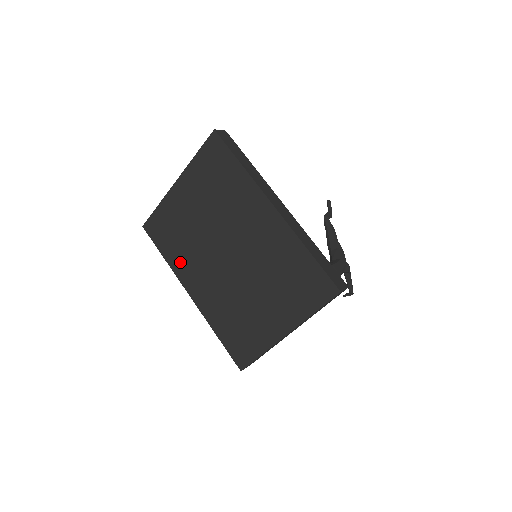
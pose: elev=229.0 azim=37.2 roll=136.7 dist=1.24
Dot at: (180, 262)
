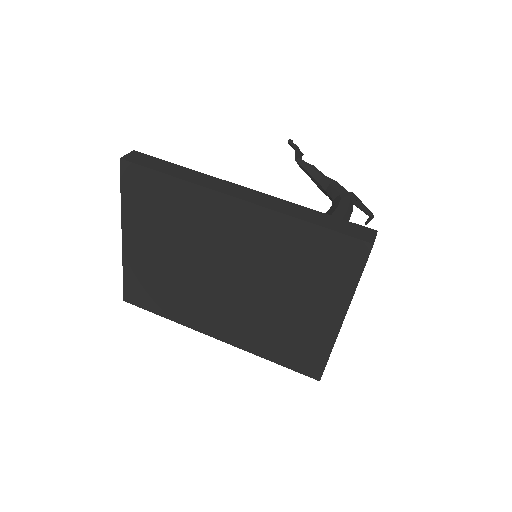
Dot at: (184, 313)
